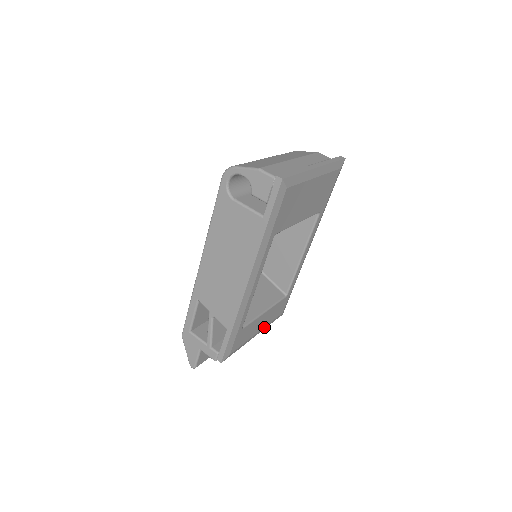
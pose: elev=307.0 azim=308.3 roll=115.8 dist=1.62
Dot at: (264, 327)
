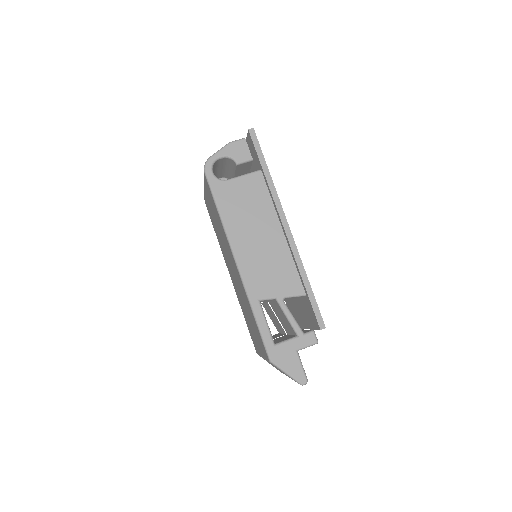
Dot at: occluded
